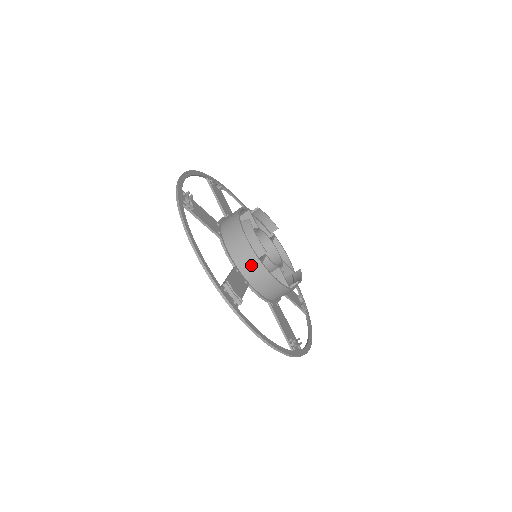
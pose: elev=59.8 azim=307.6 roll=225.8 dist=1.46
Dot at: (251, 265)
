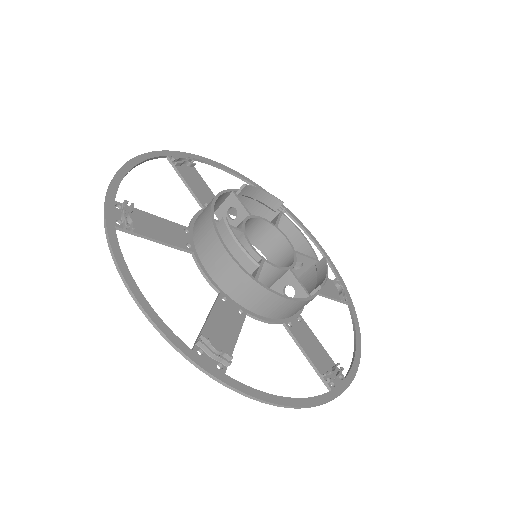
Dot at: (242, 287)
